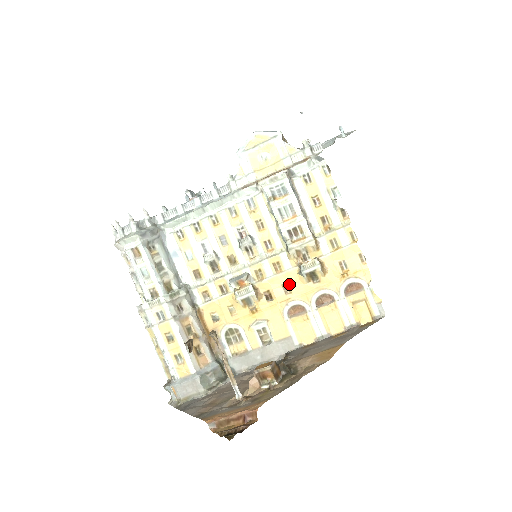
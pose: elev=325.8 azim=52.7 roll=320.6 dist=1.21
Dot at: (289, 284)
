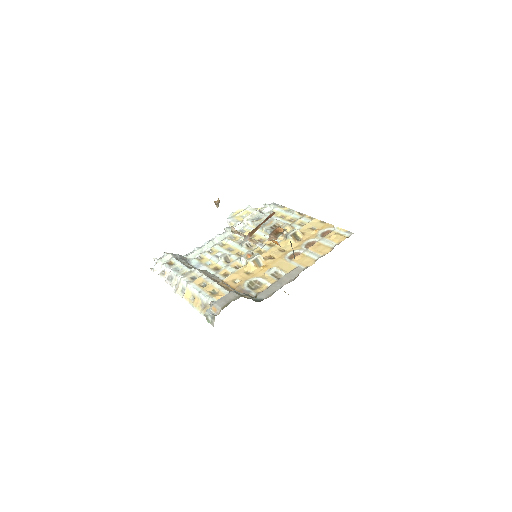
Dot at: (283, 248)
